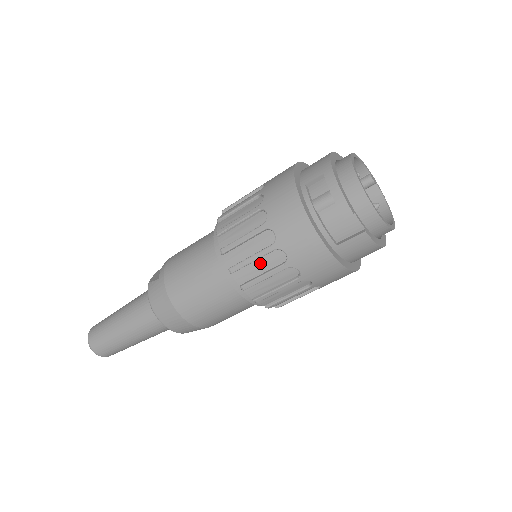
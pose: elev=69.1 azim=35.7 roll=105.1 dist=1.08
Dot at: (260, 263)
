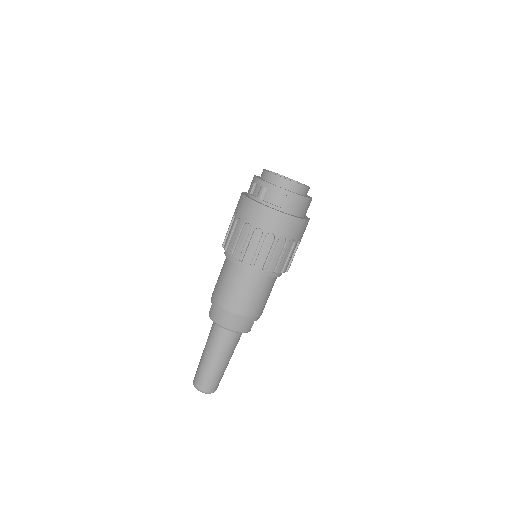
Dot at: (252, 244)
